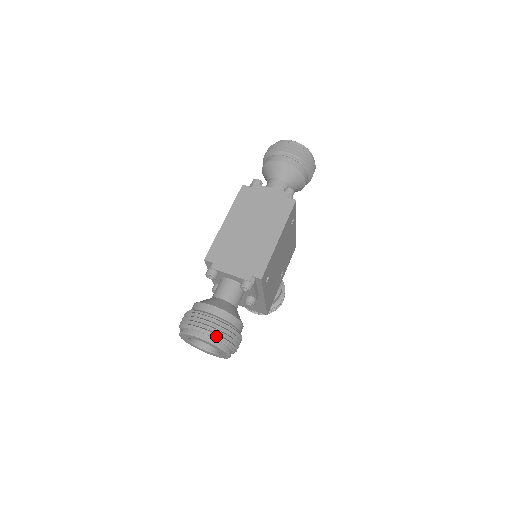
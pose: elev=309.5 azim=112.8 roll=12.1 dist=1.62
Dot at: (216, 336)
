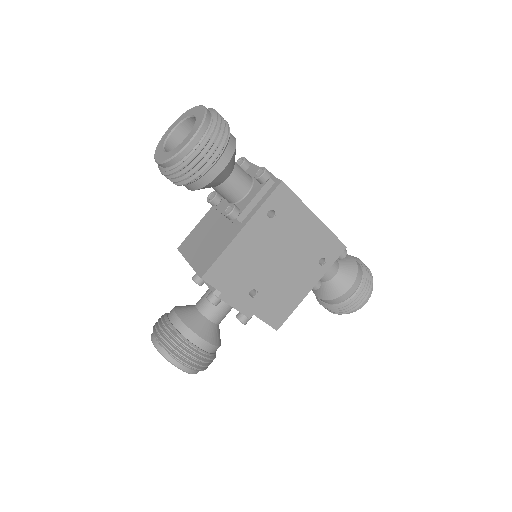
Dot at: (216, 115)
